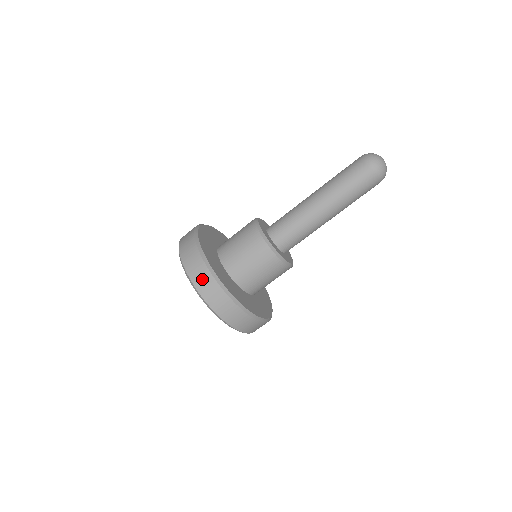
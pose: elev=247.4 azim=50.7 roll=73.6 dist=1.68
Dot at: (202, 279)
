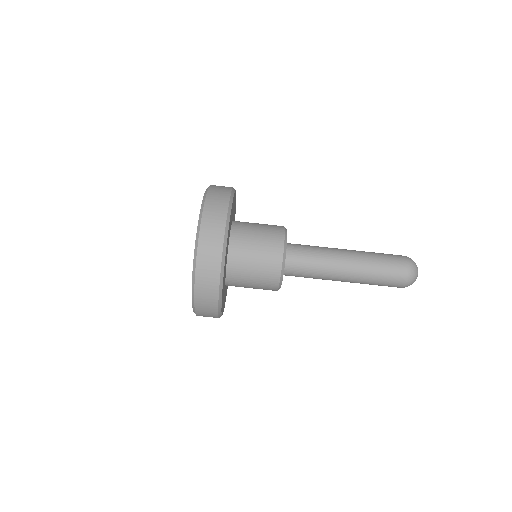
Dot at: (212, 232)
